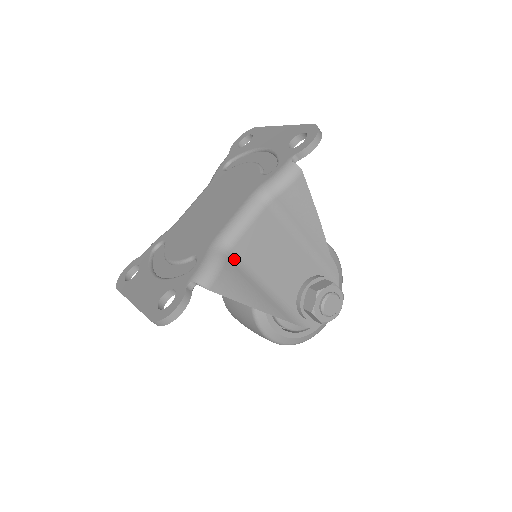
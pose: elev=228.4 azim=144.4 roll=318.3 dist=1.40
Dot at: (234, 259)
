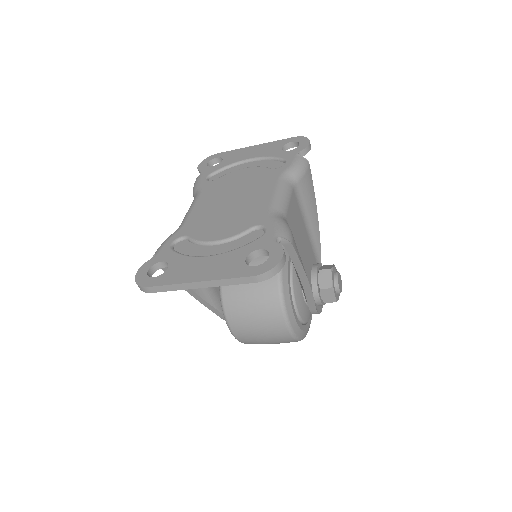
Dot at: occluded
